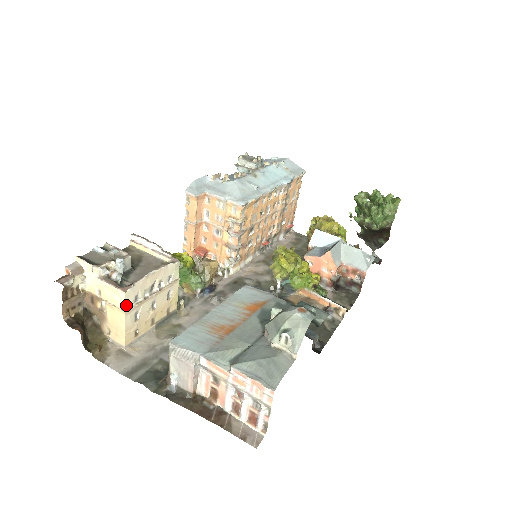
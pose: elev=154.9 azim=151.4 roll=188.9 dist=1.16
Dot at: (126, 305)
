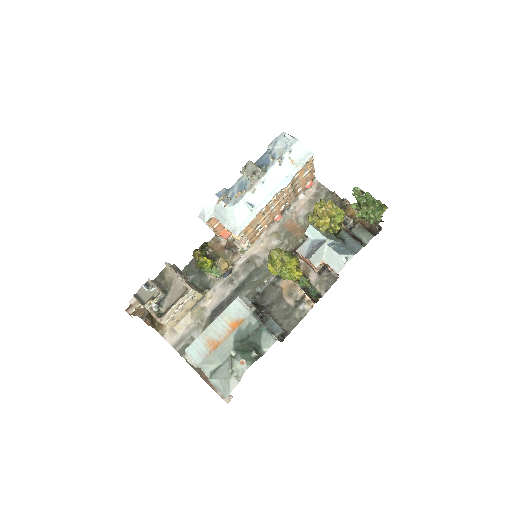
Dot at: (164, 323)
